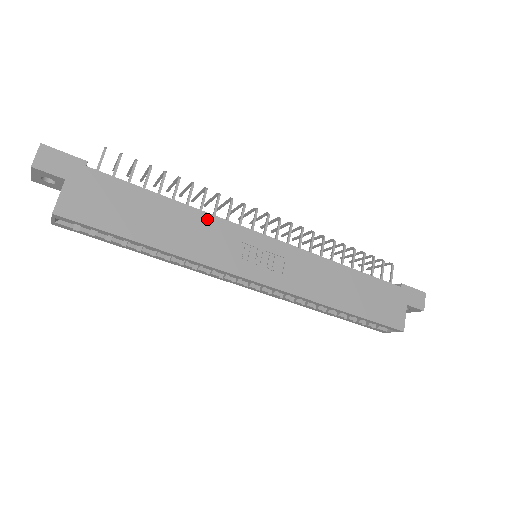
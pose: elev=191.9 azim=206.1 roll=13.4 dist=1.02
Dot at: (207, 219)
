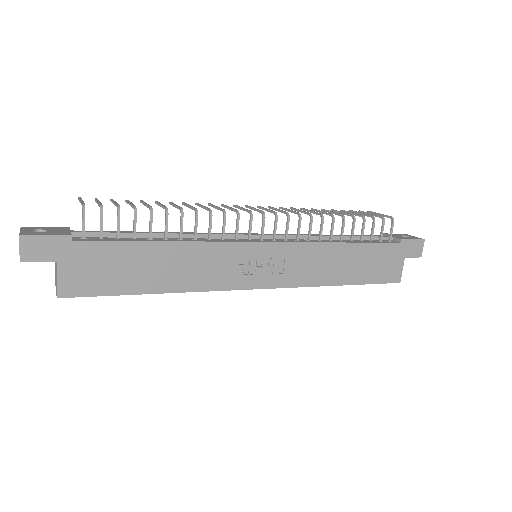
Dot at: (203, 248)
